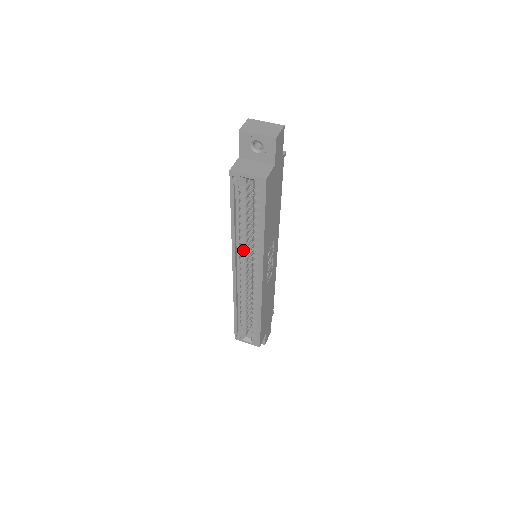
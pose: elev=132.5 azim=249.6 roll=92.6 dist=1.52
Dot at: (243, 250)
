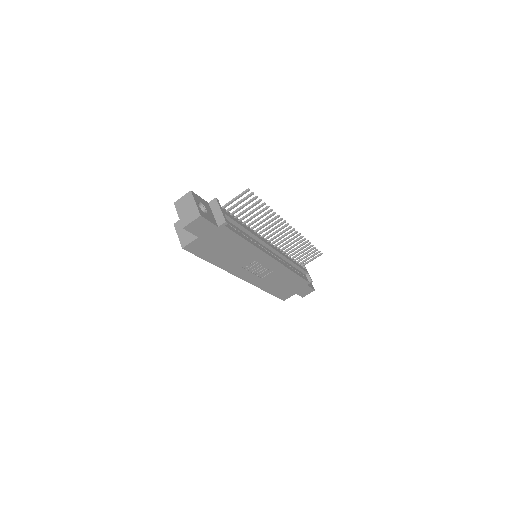
Dot at: occluded
